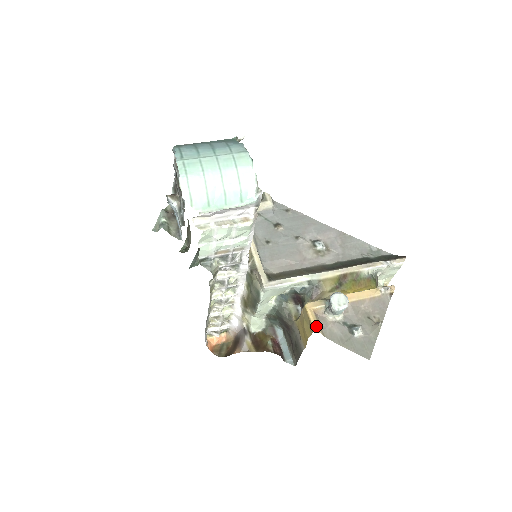
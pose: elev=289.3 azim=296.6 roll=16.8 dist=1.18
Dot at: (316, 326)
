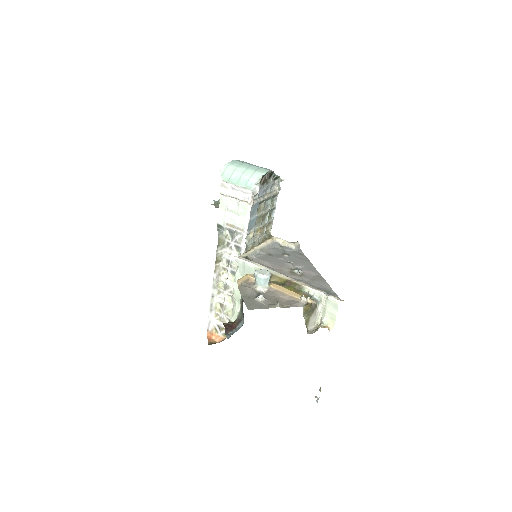
Dot at: (240, 280)
